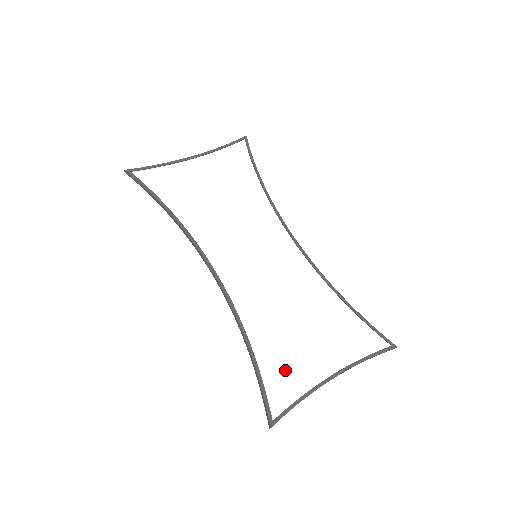
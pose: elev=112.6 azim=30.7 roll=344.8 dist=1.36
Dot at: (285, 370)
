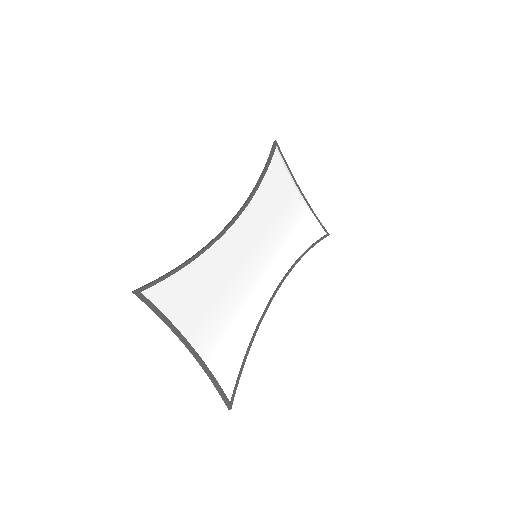
Dot at: (183, 297)
